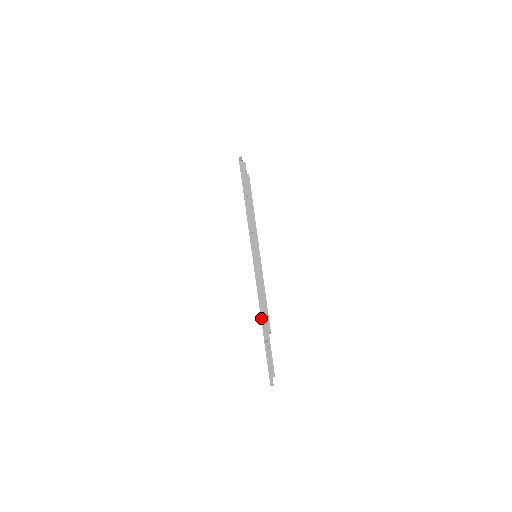
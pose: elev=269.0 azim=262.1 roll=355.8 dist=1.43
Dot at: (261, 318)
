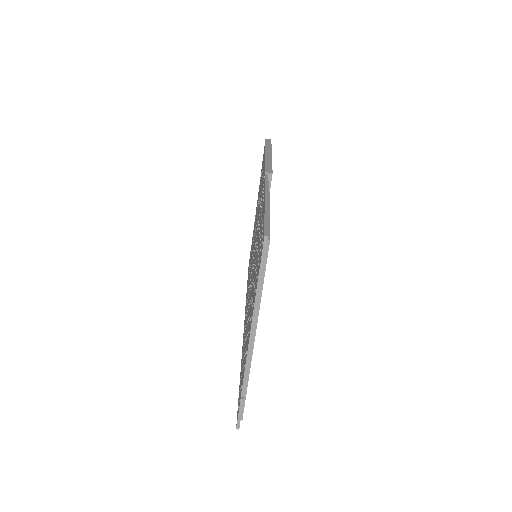
Dot at: (243, 379)
